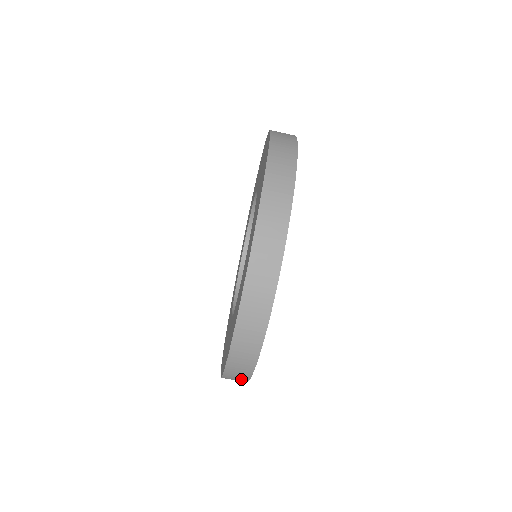
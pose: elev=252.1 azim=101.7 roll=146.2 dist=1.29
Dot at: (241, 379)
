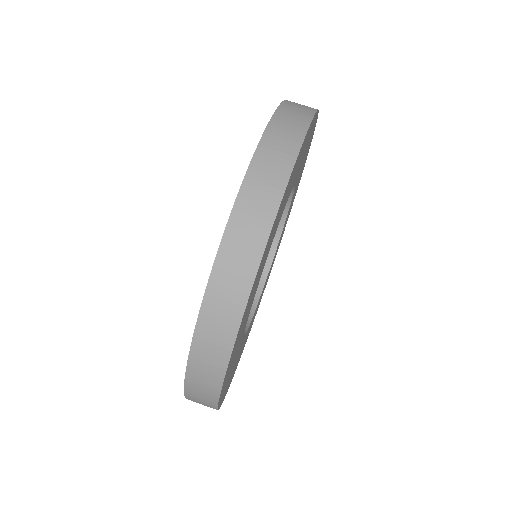
Dot at: (274, 183)
